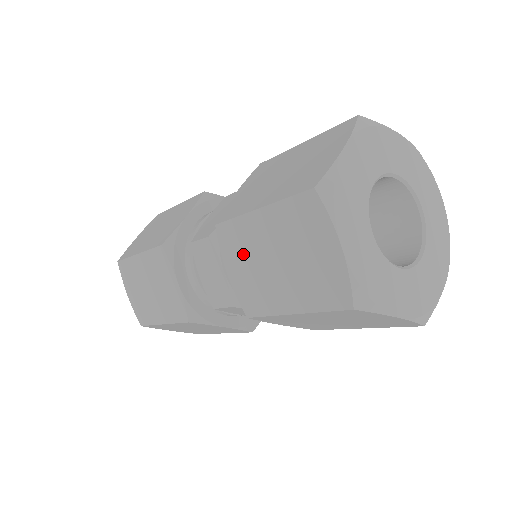
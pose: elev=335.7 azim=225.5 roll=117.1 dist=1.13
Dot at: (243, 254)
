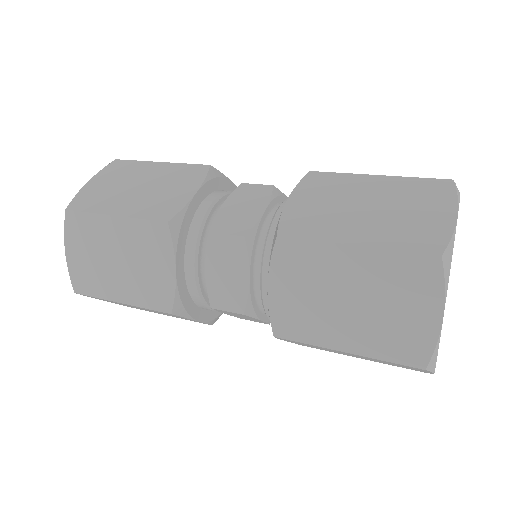
Dot at: (305, 278)
